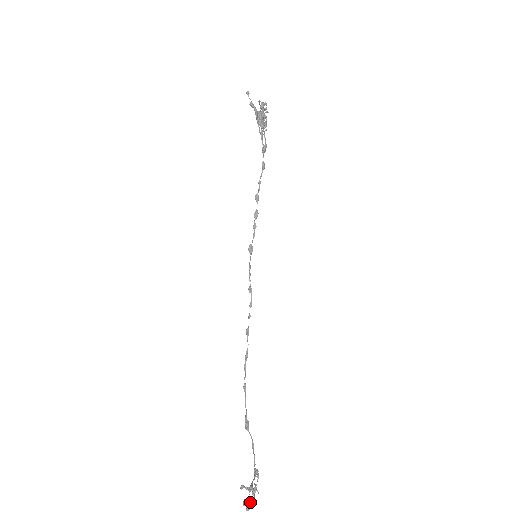
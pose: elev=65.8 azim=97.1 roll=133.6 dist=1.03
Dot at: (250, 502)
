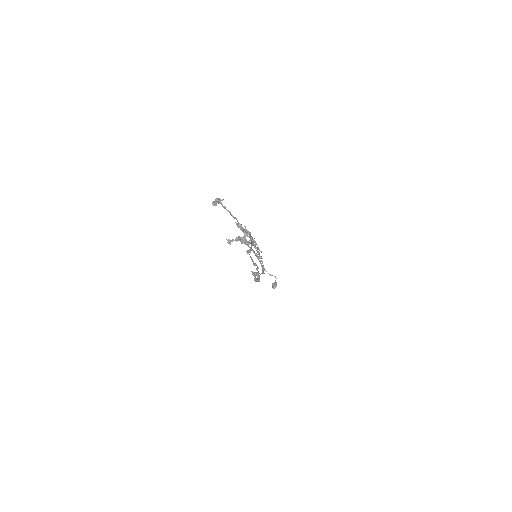
Dot at: (221, 200)
